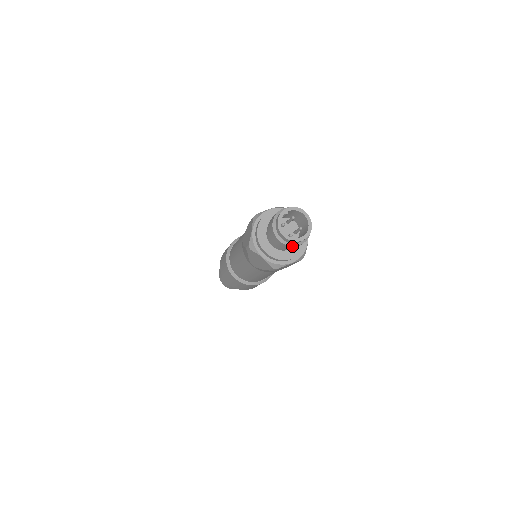
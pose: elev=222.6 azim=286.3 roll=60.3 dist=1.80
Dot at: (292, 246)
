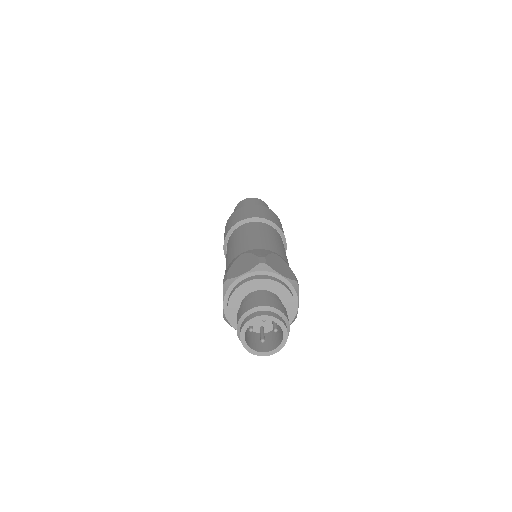
Dot at: occluded
